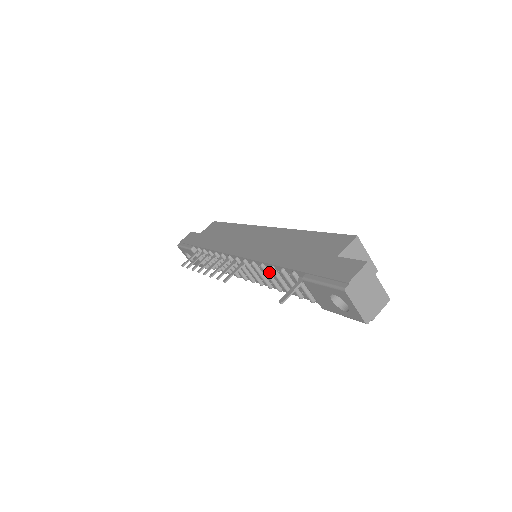
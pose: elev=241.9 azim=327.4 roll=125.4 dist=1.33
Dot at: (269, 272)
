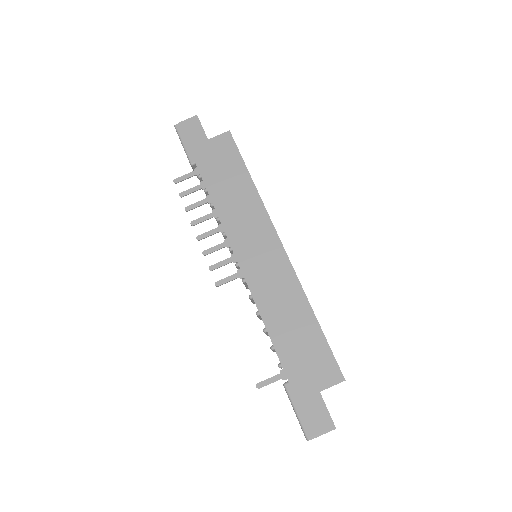
Dot at: (260, 316)
